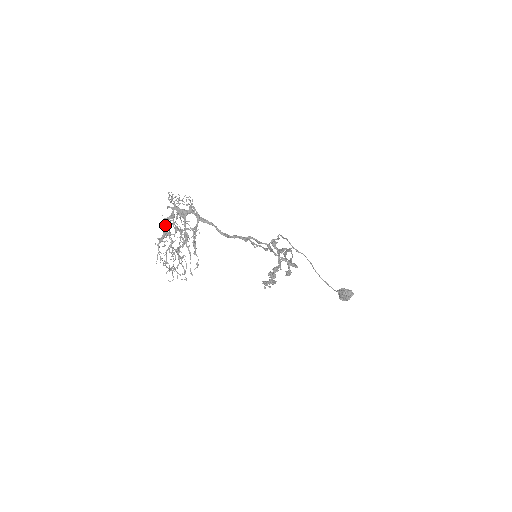
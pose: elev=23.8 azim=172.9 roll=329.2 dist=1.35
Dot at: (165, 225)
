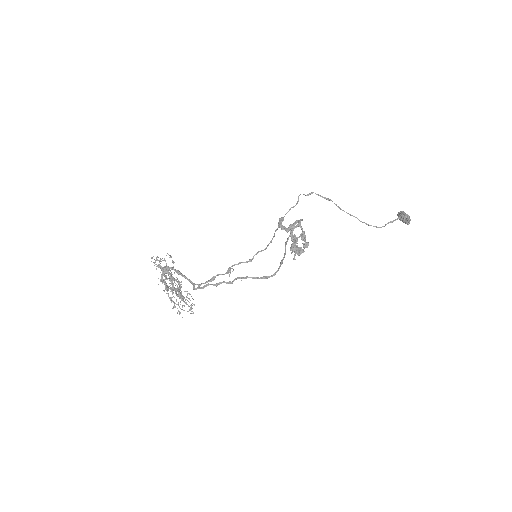
Dot at: occluded
